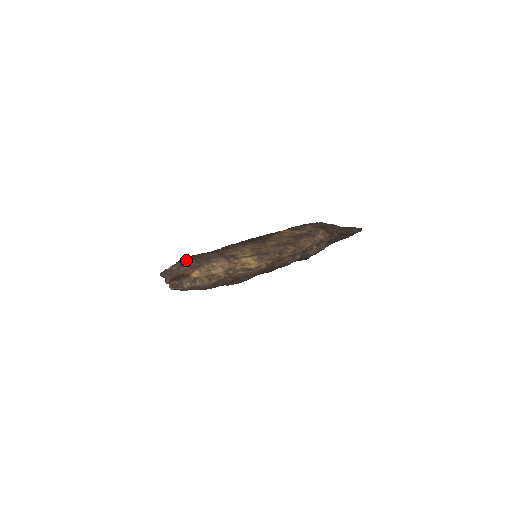
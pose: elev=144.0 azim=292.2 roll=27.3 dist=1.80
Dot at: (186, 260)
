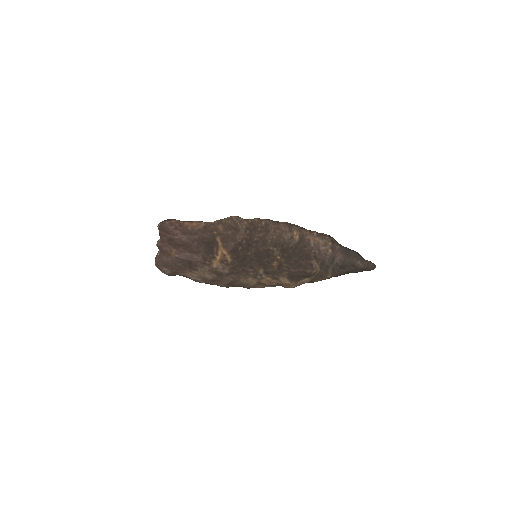
Dot at: occluded
